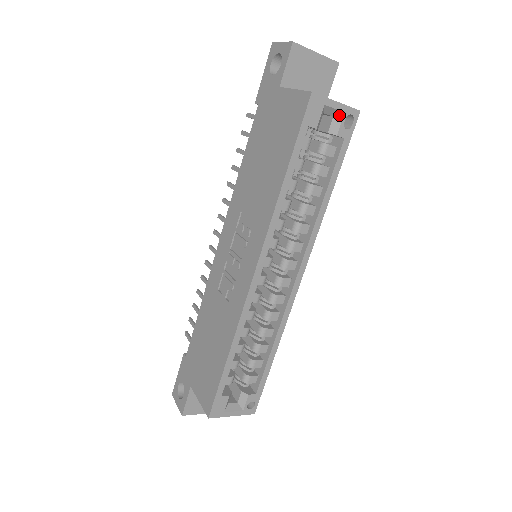
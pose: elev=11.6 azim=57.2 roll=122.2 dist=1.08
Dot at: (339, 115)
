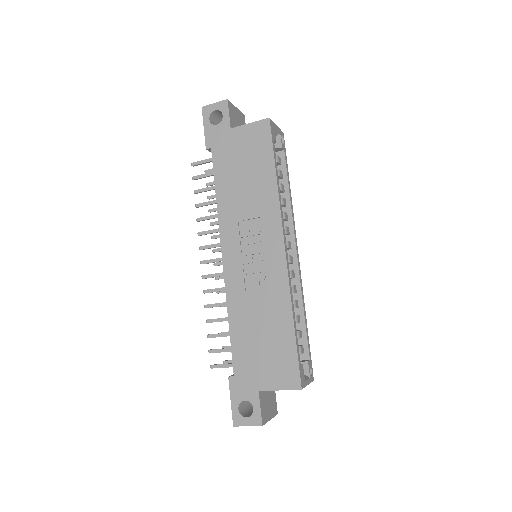
Dot at: (278, 135)
